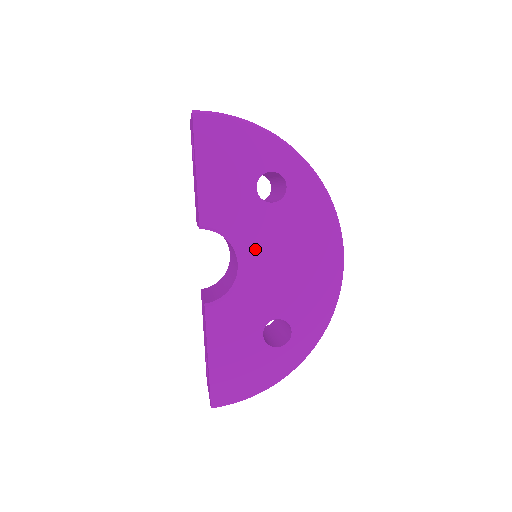
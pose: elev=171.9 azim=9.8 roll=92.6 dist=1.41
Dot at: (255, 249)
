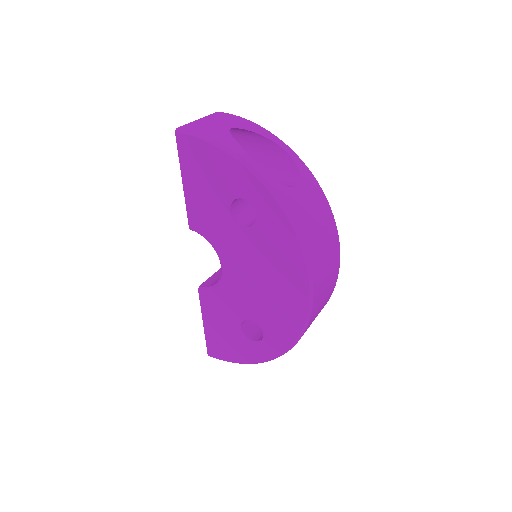
Dot at: (232, 261)
